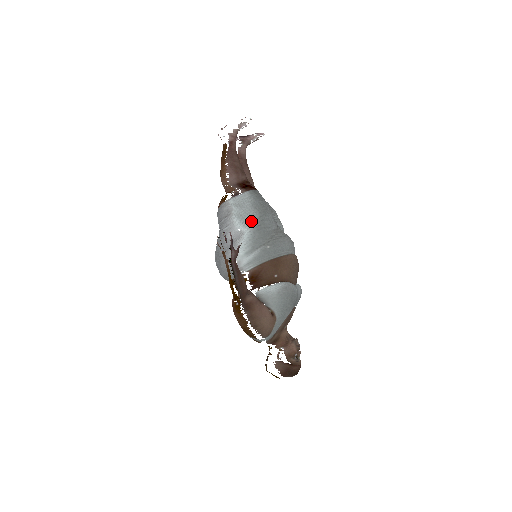
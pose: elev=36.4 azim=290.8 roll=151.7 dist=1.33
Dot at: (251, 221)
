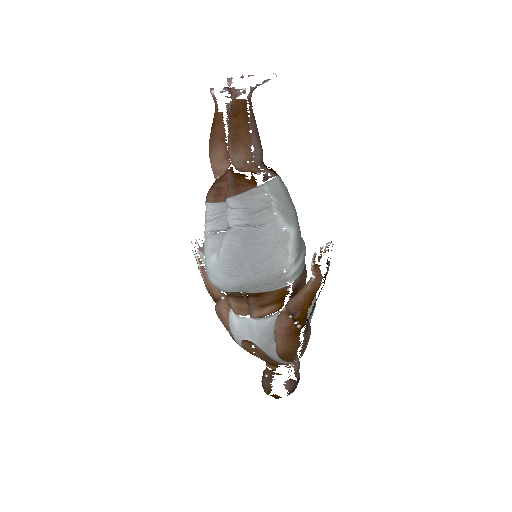
Dot at: (292, 218)
